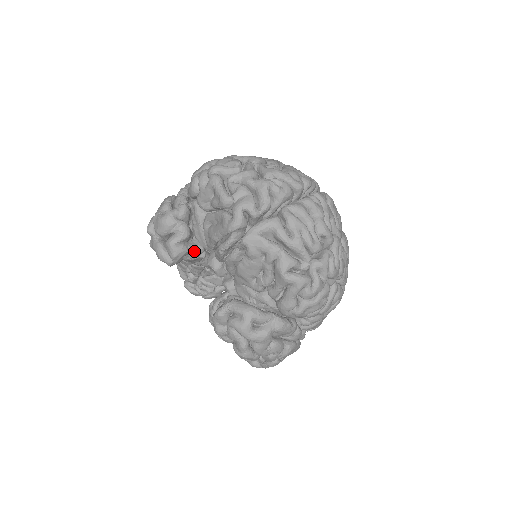
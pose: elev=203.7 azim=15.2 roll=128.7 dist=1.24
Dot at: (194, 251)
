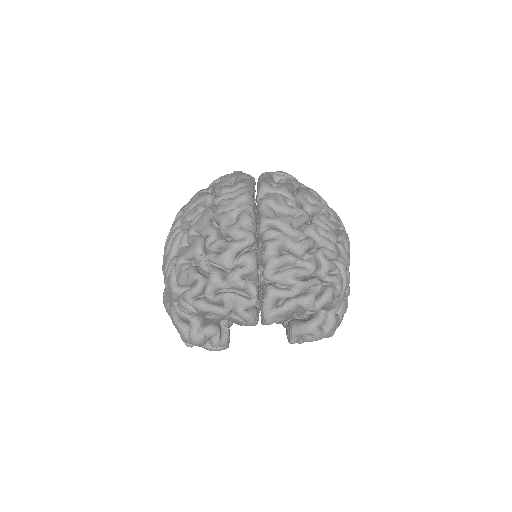
Dot at: (230, 323)
